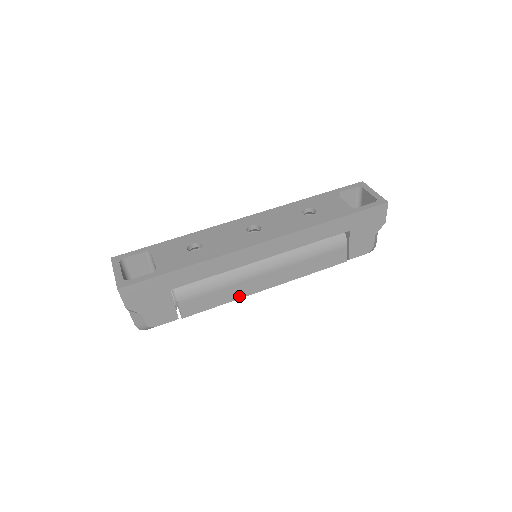
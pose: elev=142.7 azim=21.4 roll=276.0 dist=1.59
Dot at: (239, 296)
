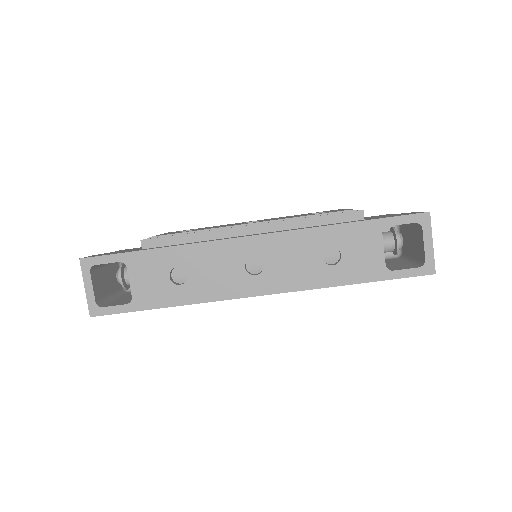
Dot at: occluded
